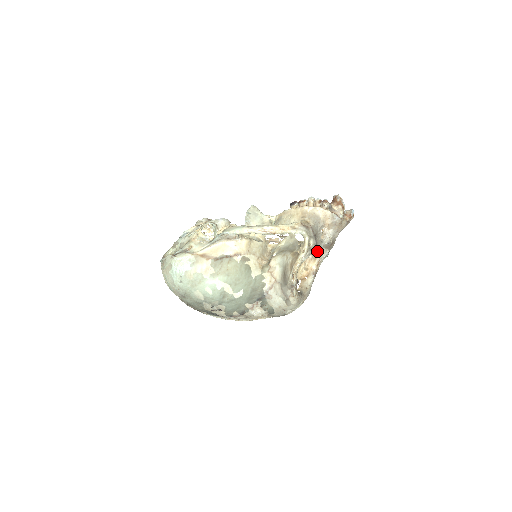
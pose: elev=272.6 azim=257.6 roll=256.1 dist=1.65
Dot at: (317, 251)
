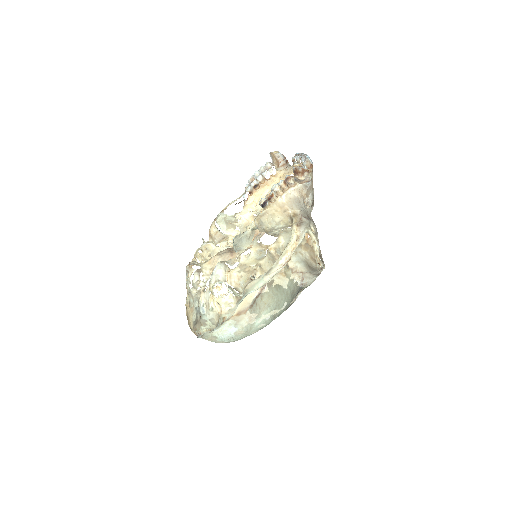
Dot at: occluded
